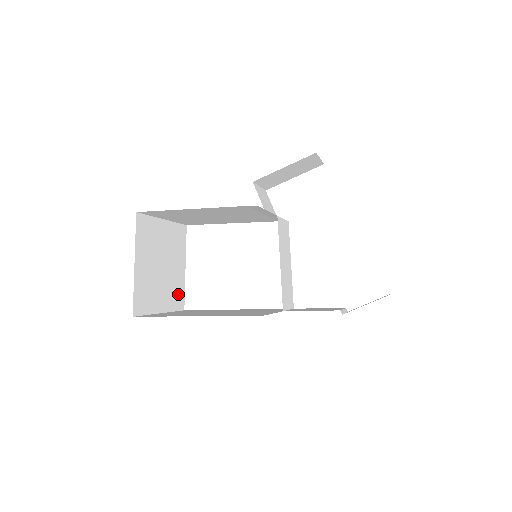
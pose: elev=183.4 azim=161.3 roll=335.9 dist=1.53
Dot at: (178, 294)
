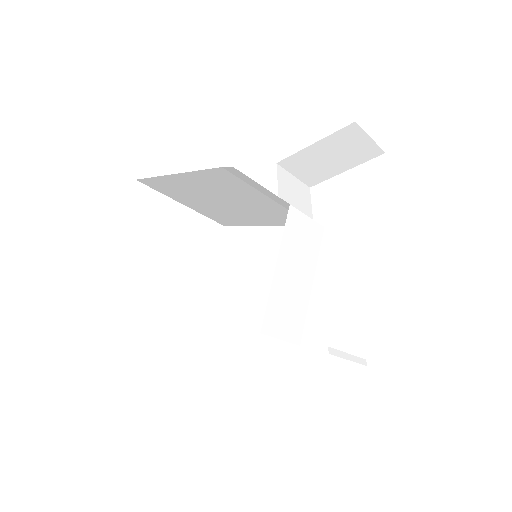
Dot at: (187, 300)
